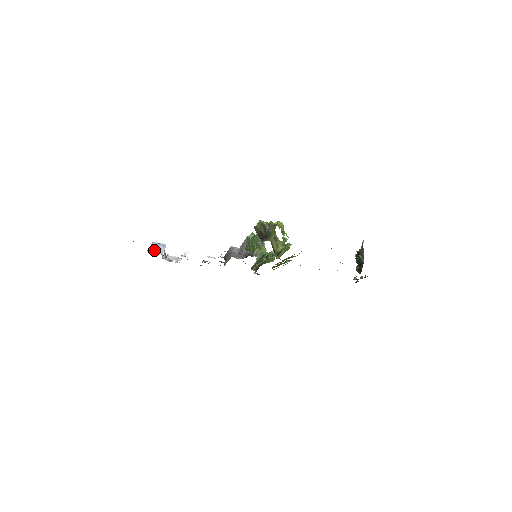
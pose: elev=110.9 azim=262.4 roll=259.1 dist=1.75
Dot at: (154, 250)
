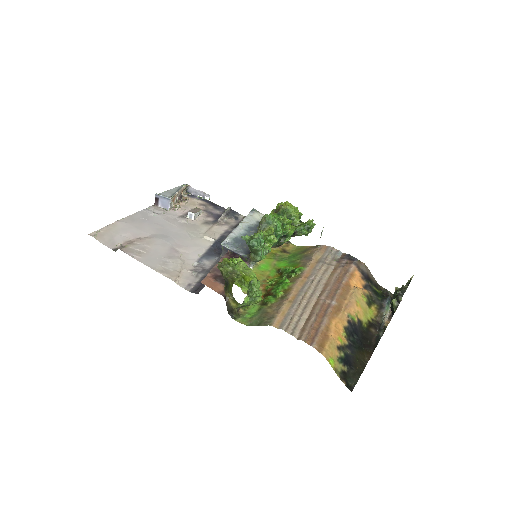
Dot at: (159, 203)
